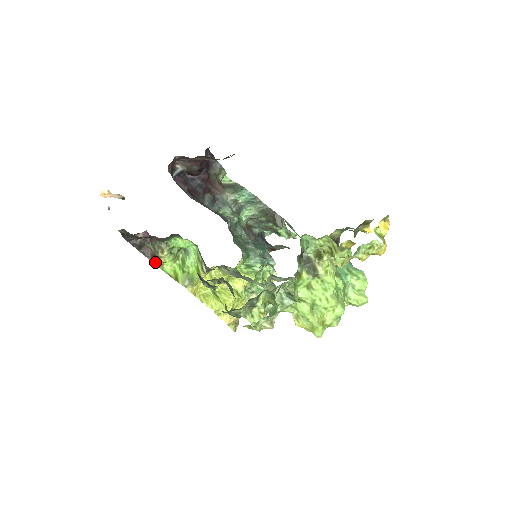
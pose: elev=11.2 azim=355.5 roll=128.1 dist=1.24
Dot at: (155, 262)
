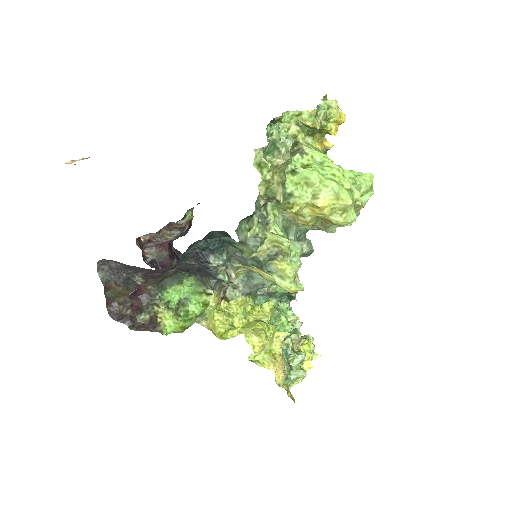
Dot at: (154, 327)
